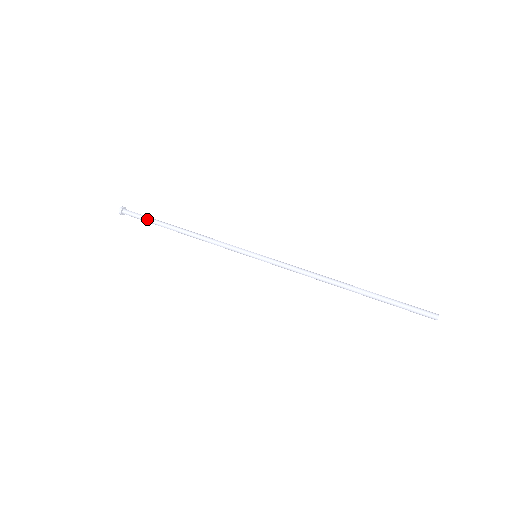
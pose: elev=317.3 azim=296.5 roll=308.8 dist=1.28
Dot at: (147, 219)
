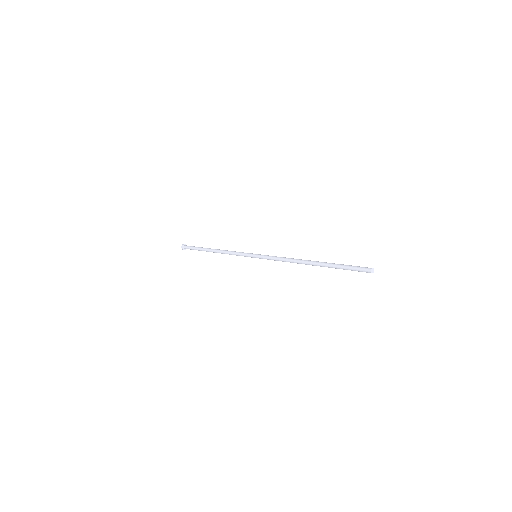
Dot at: (196, 247)
